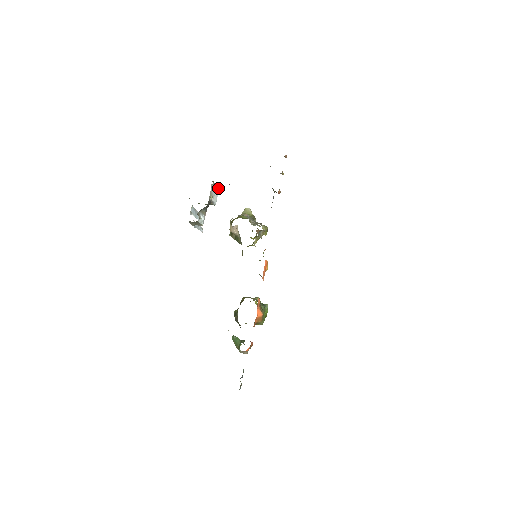
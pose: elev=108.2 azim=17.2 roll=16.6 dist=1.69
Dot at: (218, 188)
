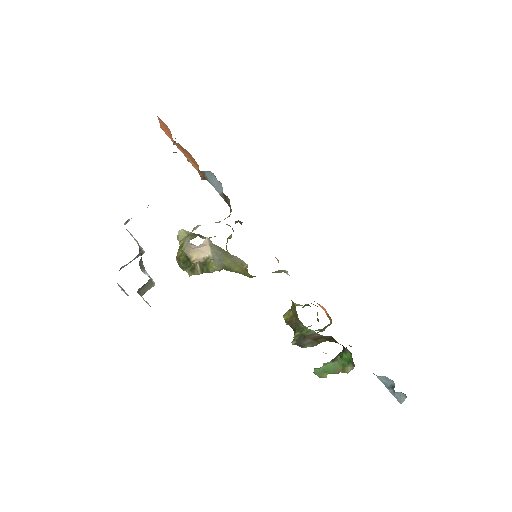
Dot at: occluded
